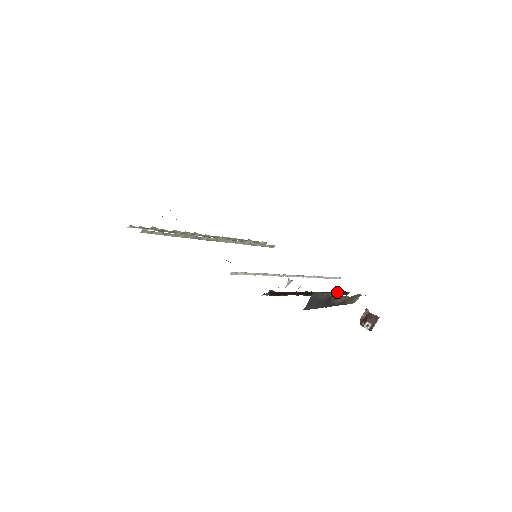
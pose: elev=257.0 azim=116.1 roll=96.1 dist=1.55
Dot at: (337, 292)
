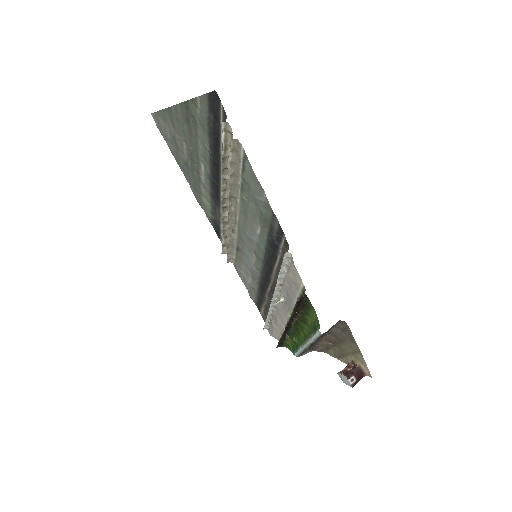
Dot at: (284, 339)
